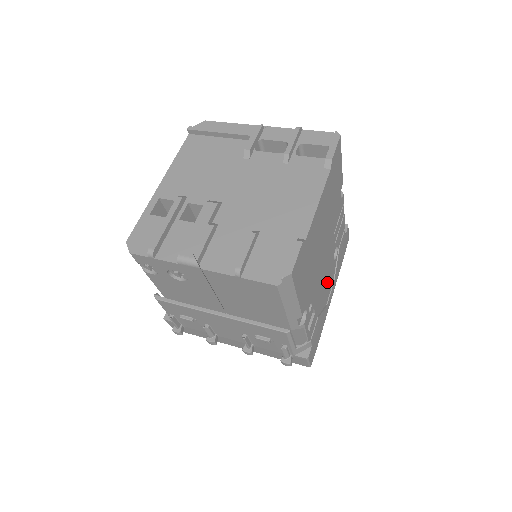
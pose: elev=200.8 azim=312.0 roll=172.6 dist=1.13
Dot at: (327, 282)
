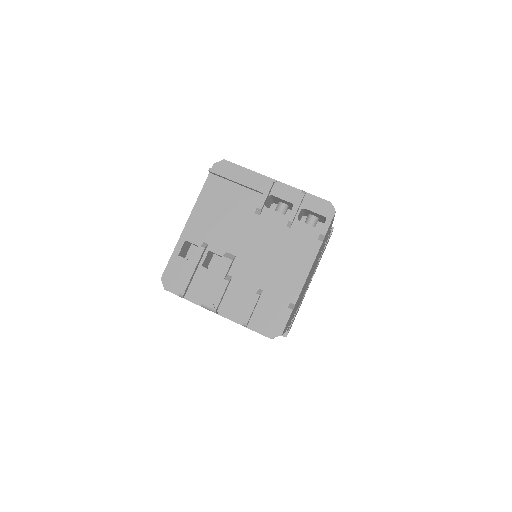
Dot at: (308, 283)
